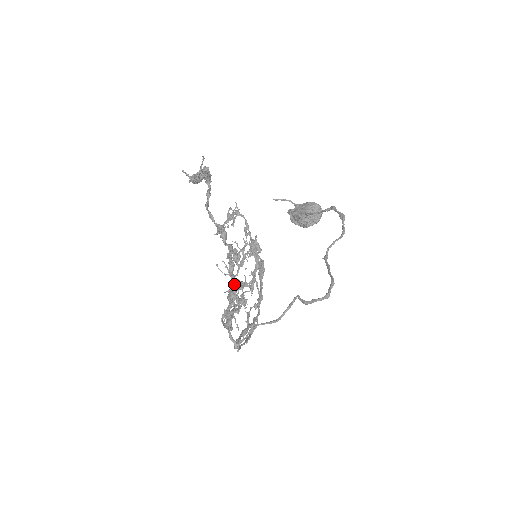
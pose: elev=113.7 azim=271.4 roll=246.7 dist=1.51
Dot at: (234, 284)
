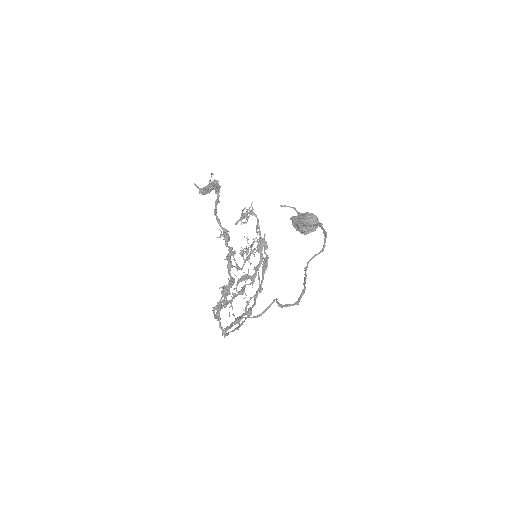
Dot at: (228, 282)
